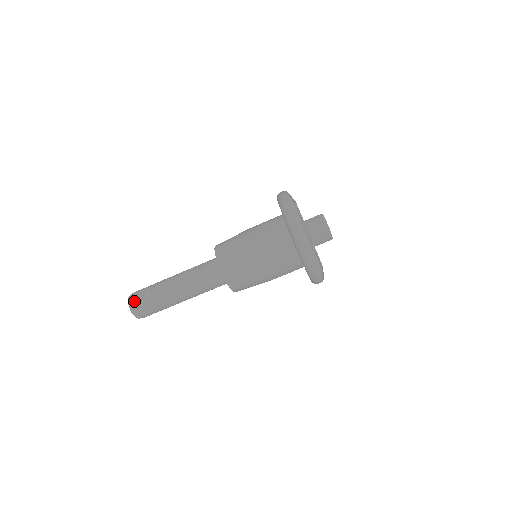
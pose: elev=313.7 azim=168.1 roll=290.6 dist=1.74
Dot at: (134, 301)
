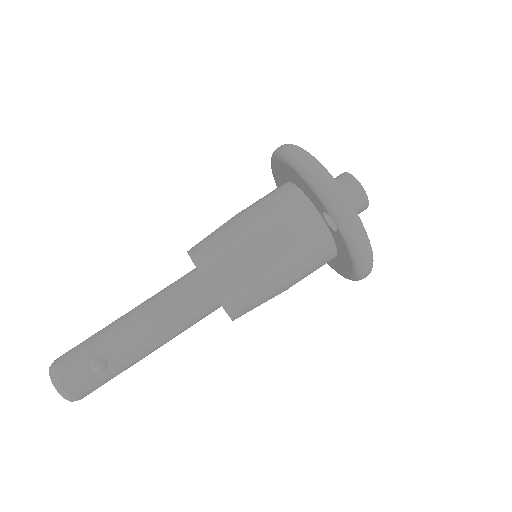
Dot at: (74, 391)
